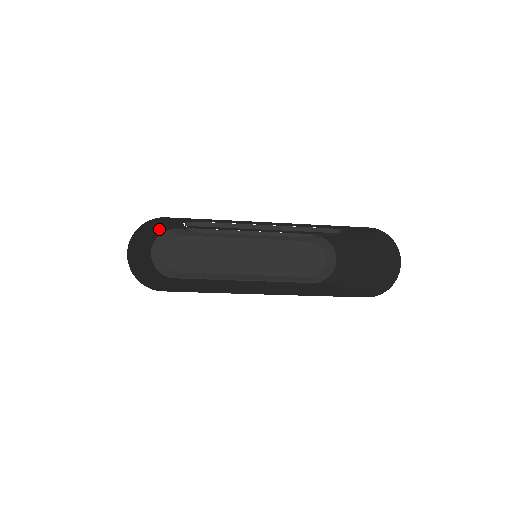
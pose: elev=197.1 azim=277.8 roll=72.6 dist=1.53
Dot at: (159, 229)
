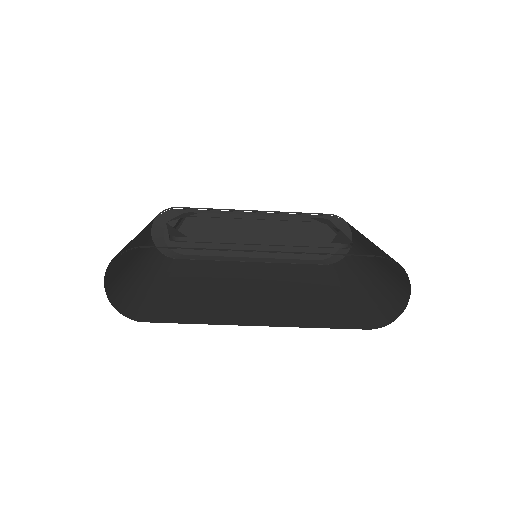
Dot at: occluded
